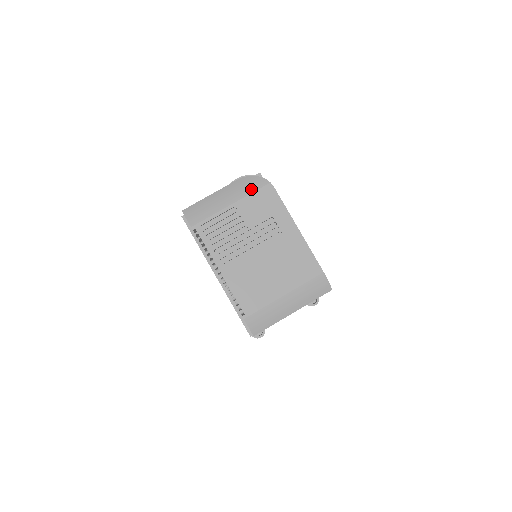
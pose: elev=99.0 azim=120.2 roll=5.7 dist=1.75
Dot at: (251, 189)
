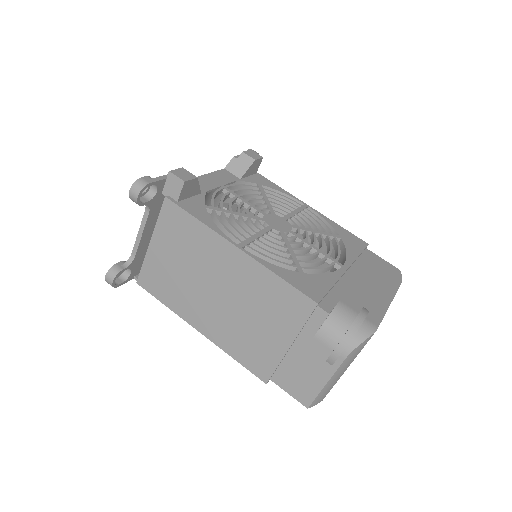
Dot at: occluded
